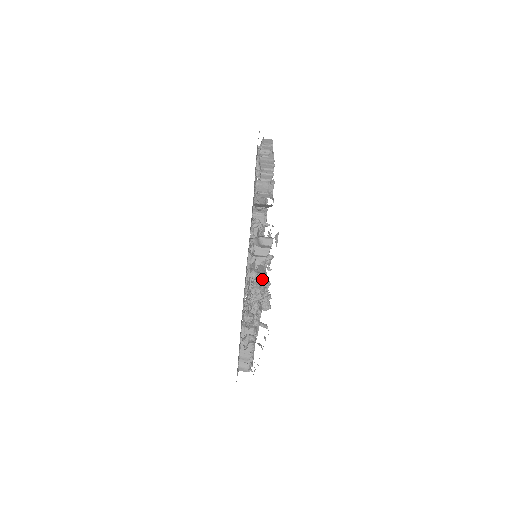
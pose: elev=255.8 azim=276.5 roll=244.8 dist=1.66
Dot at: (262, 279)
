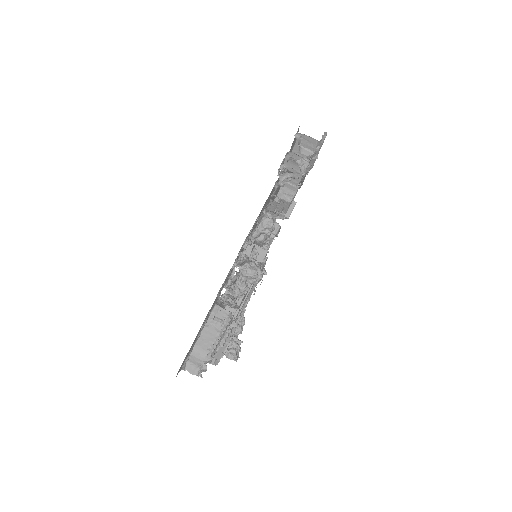
Dot at: (263, 257)
